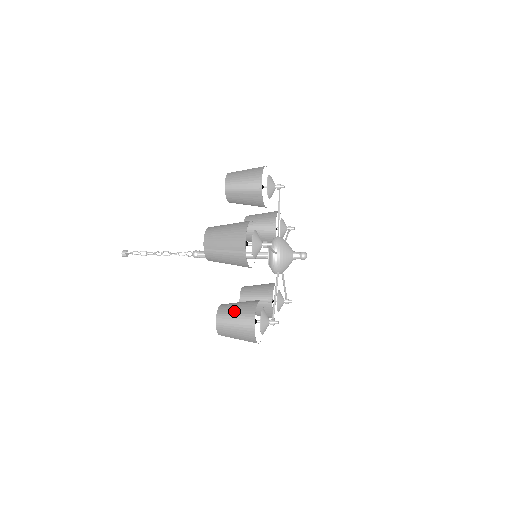
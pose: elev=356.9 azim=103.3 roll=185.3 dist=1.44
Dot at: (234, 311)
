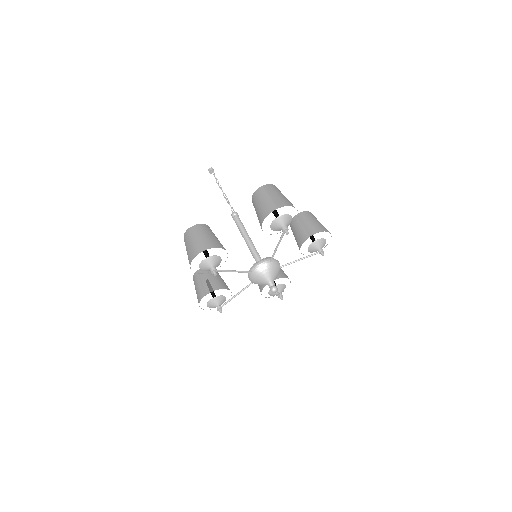
Dot at: (202, 281)
